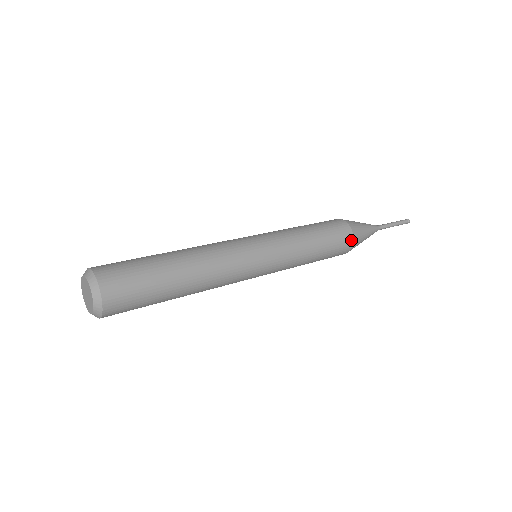
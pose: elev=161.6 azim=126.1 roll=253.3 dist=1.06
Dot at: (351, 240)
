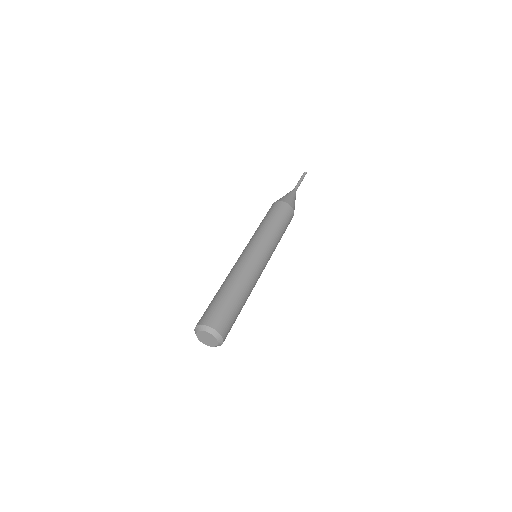
Dot at: occluded
